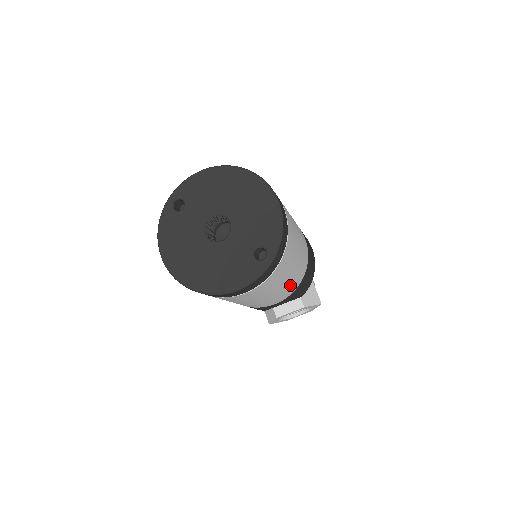
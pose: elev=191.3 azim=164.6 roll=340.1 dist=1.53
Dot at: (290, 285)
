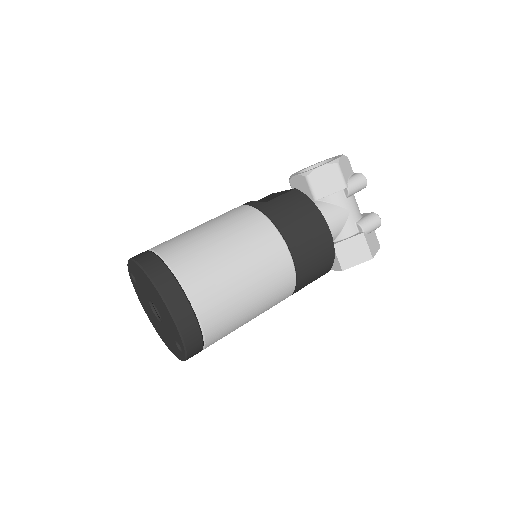
Dot at: (269, 308)
